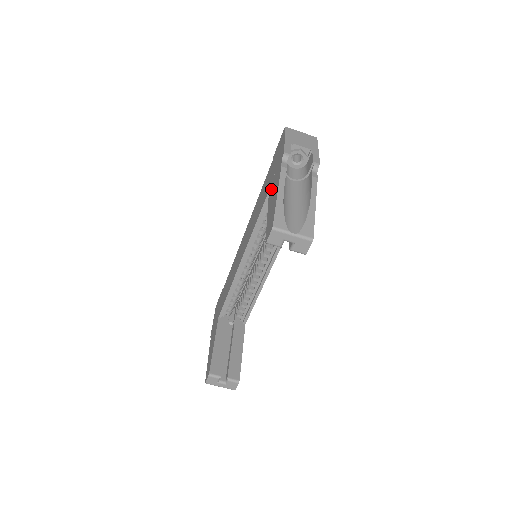
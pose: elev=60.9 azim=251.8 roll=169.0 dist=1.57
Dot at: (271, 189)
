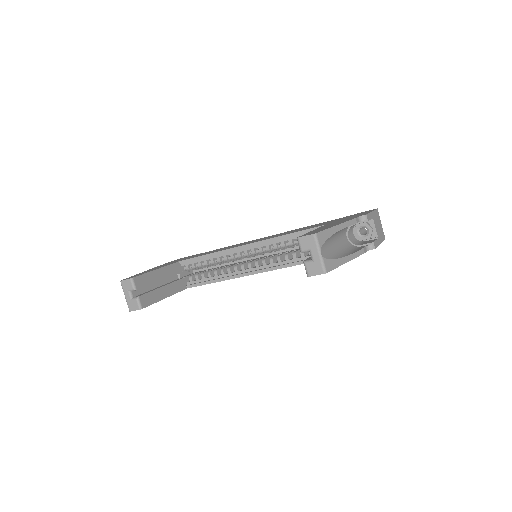
Dot at: occluded
